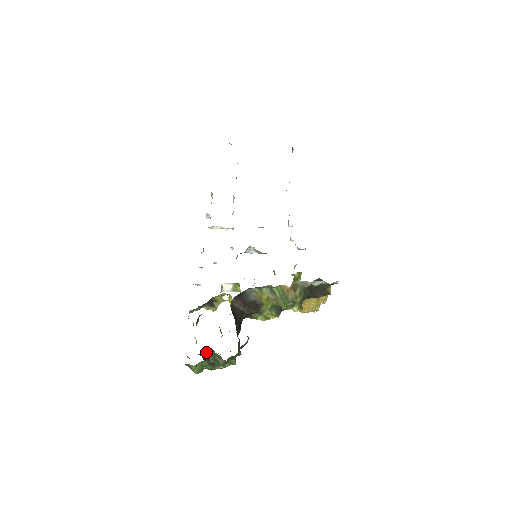
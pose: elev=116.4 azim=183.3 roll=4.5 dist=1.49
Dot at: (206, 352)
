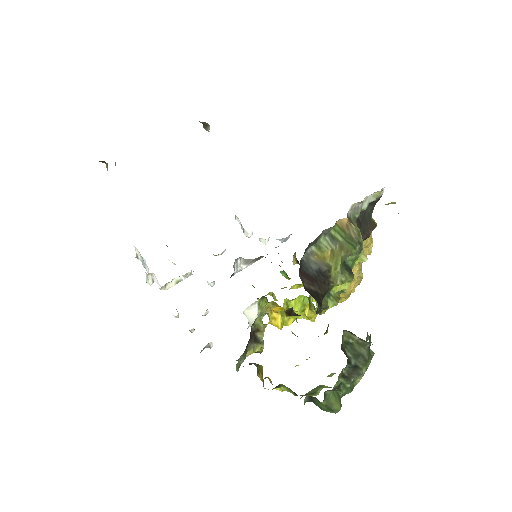
Dot at: (342, 345)
